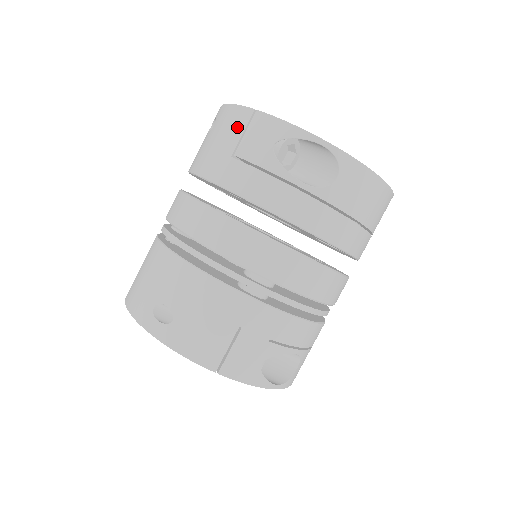
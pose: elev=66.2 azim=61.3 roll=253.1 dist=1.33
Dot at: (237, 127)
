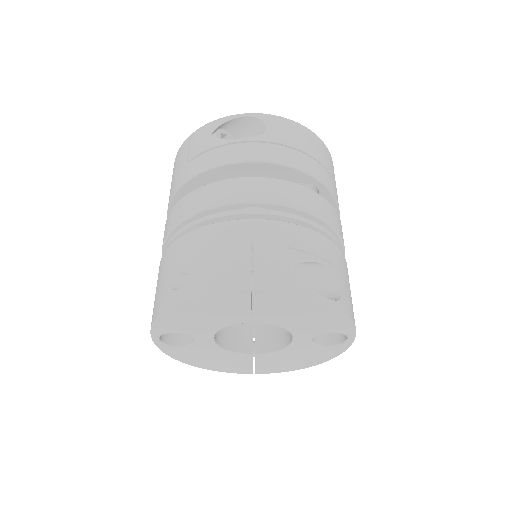
Dot at: (184, 152)
